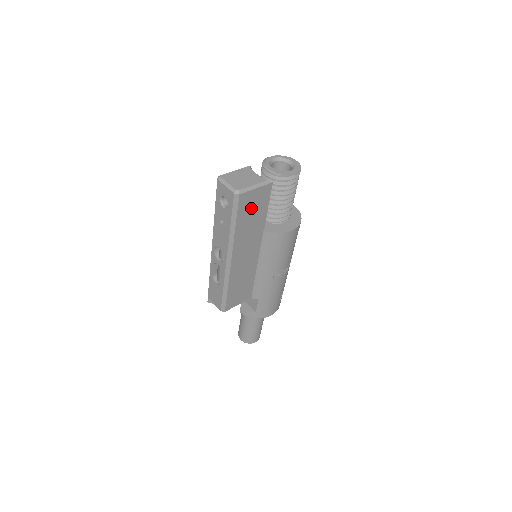
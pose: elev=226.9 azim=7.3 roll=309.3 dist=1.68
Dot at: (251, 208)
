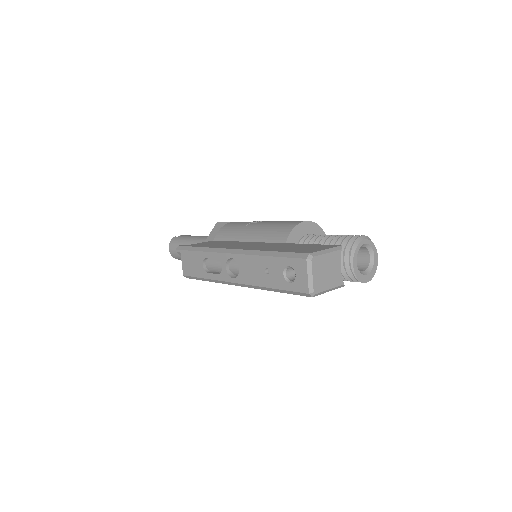
Dot at: occluded
